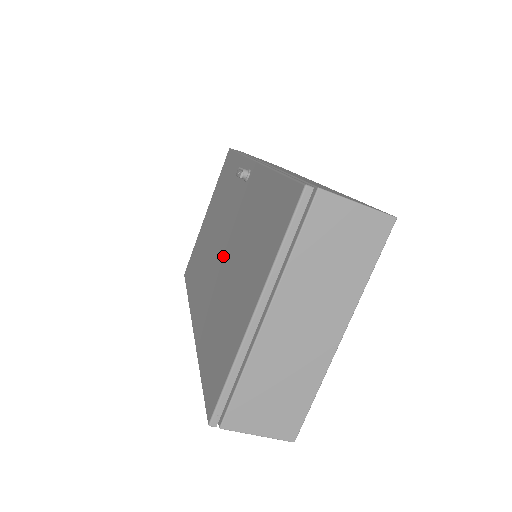
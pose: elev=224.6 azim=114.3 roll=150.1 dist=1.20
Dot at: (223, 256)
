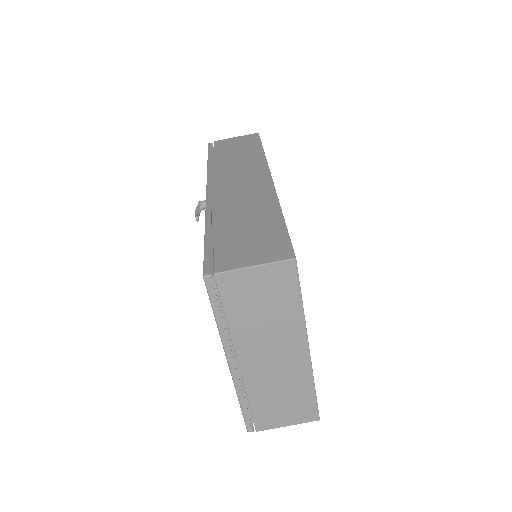
Dot at: occluded
